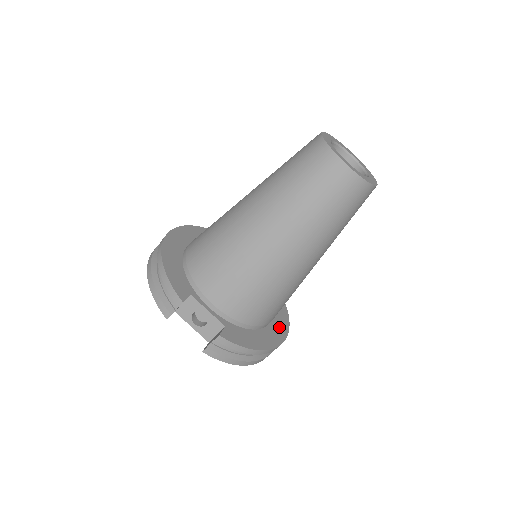
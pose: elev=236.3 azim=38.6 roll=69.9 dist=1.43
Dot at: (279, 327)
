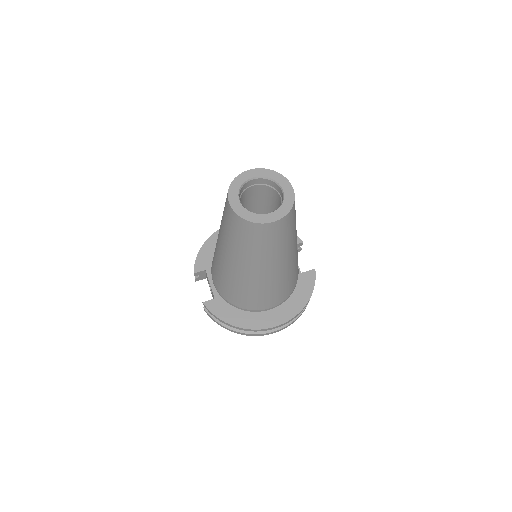
Dot at: (274, 317)
